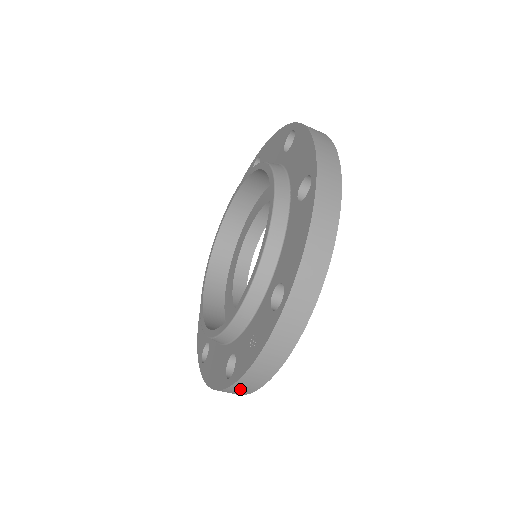
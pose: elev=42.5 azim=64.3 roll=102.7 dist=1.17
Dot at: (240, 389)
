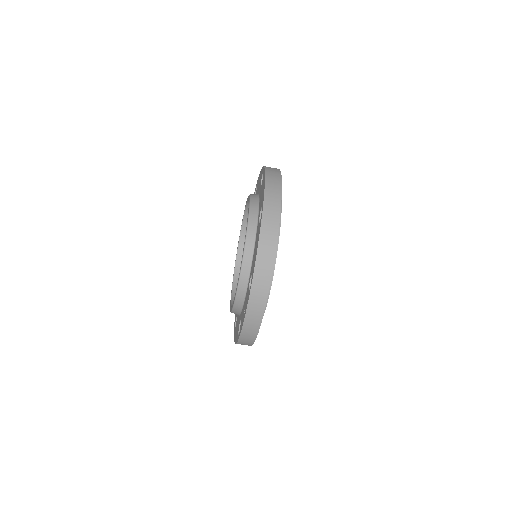
Dot at: (246, 341)
